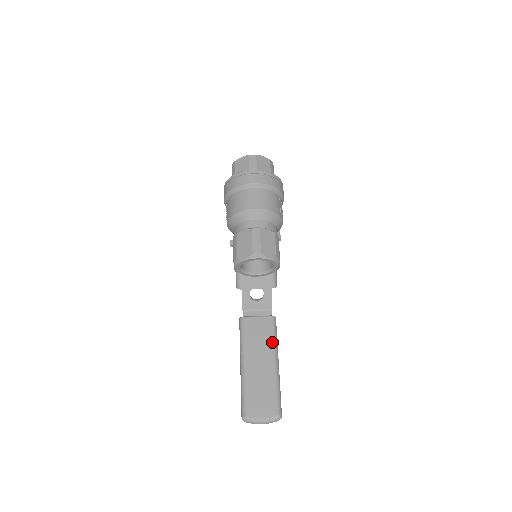
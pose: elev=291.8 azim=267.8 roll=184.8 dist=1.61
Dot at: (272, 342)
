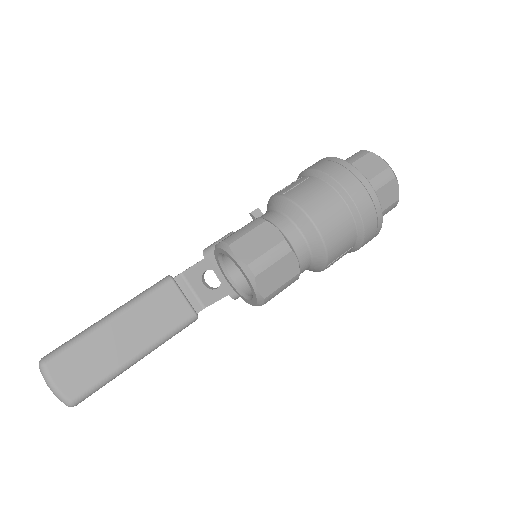
Dot at: (163, 335)
